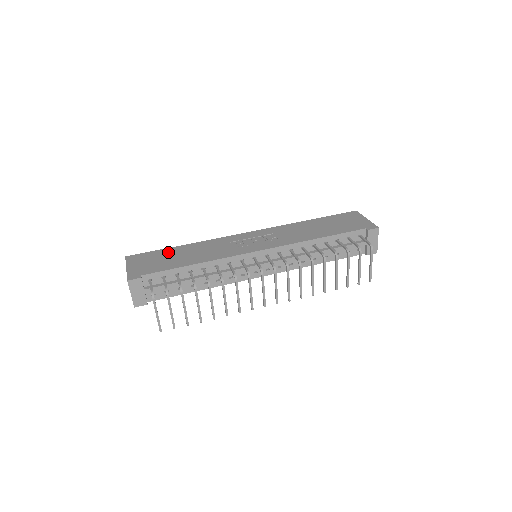
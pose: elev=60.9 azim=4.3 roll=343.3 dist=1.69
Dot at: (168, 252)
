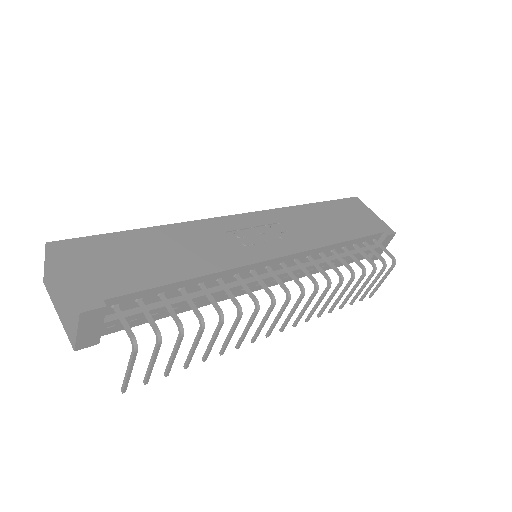
Dot at: (130, 242)
